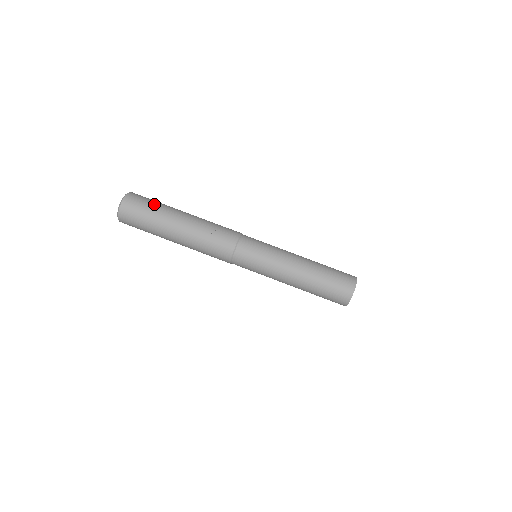
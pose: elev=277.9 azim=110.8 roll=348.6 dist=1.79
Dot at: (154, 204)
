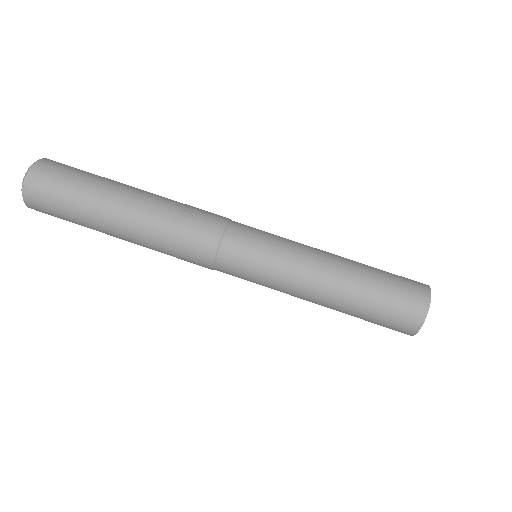
Dot at: occluded
